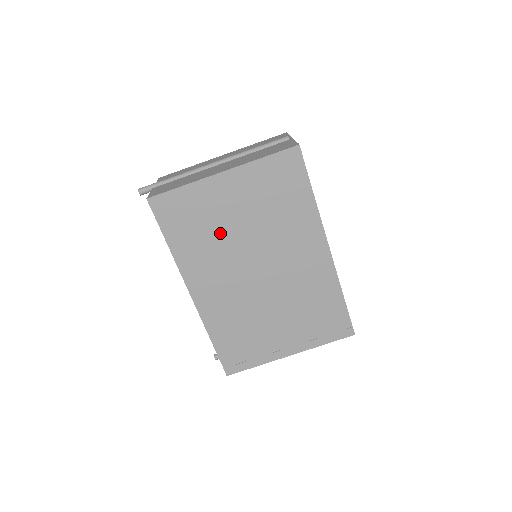
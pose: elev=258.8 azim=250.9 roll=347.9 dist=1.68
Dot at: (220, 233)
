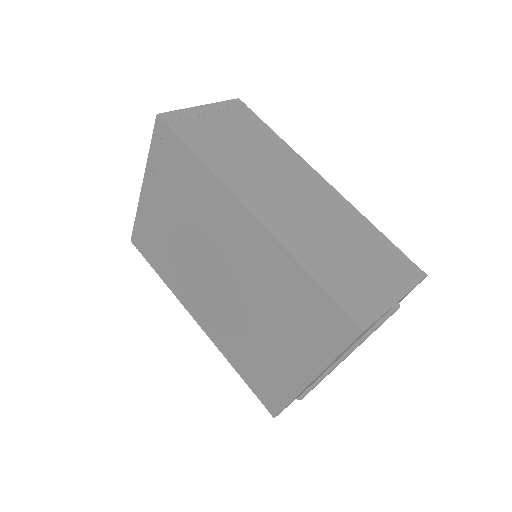
Dot at: (174, 247)
